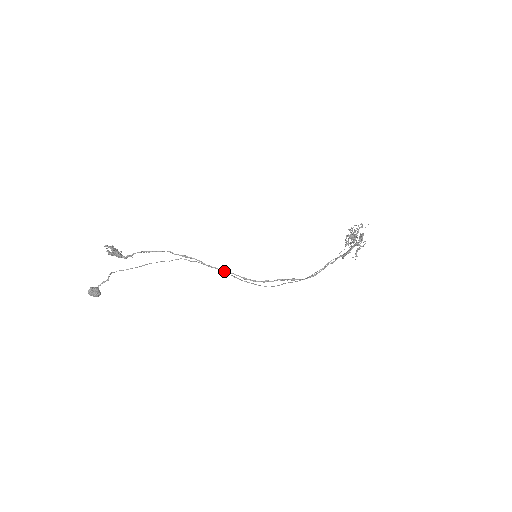
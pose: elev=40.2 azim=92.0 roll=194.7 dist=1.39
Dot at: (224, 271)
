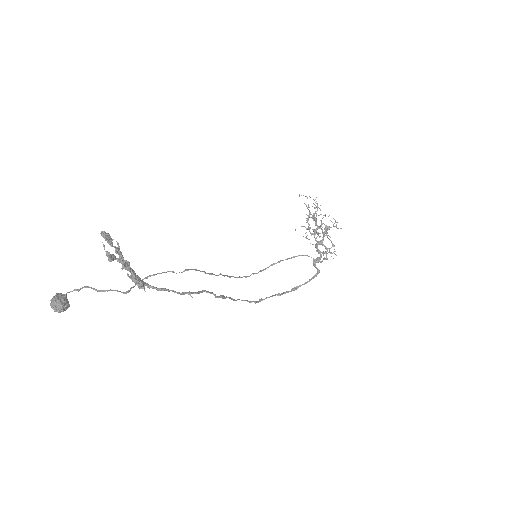
Dot at: (241, 300)
